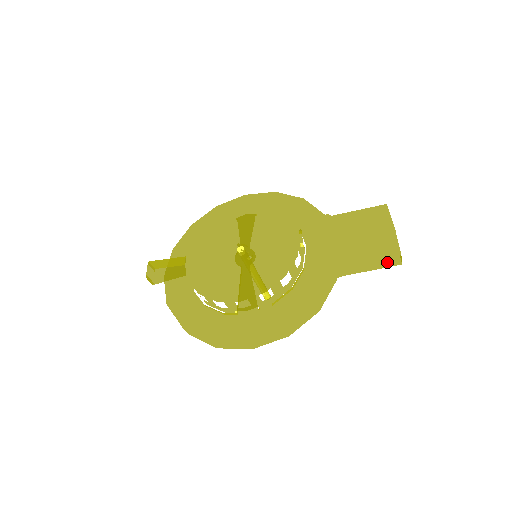
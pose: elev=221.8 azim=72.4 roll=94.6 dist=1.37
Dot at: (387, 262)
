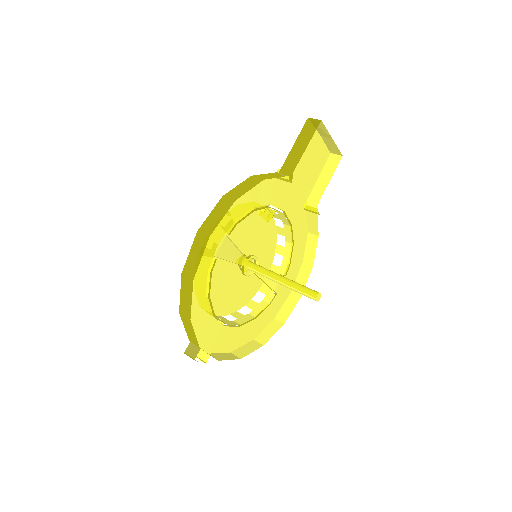
Dot at: (308, 131)
